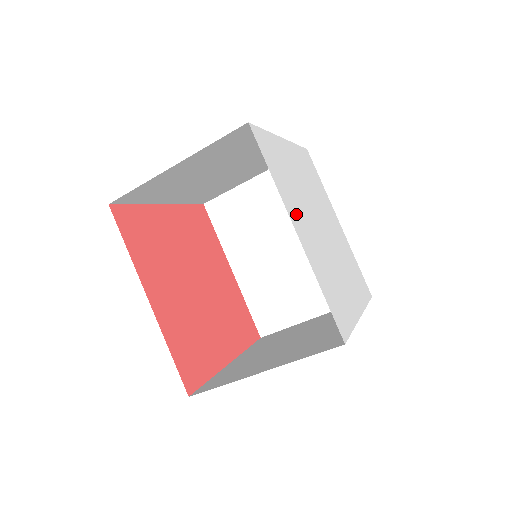
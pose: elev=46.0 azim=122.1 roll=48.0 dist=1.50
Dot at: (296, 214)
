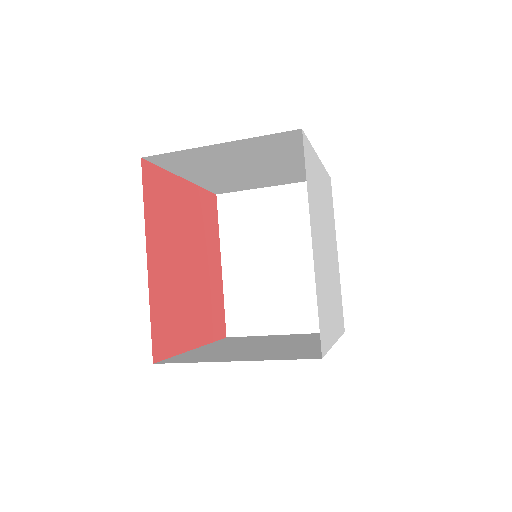
Dot at: (314, 226)
